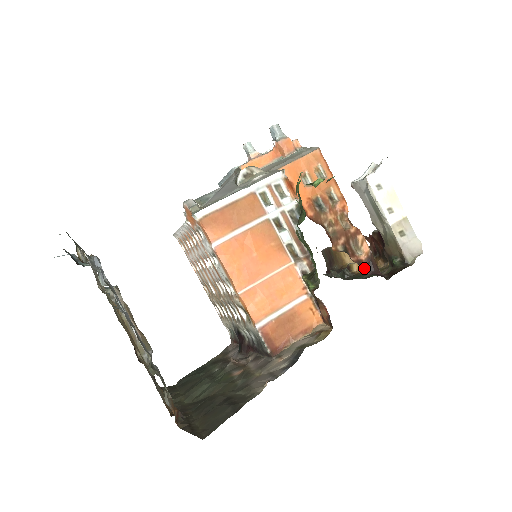
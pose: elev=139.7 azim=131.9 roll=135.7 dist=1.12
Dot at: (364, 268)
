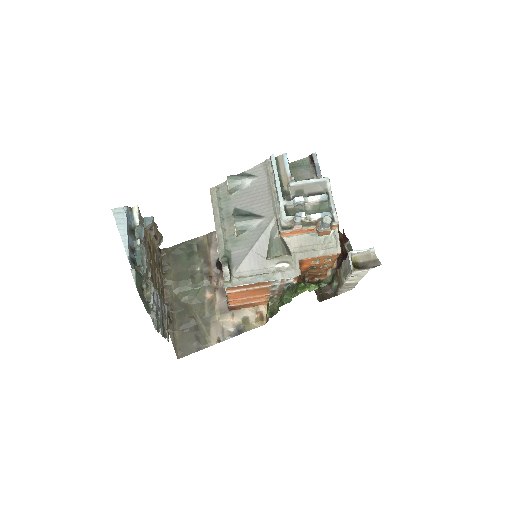
Dot at: occluded
